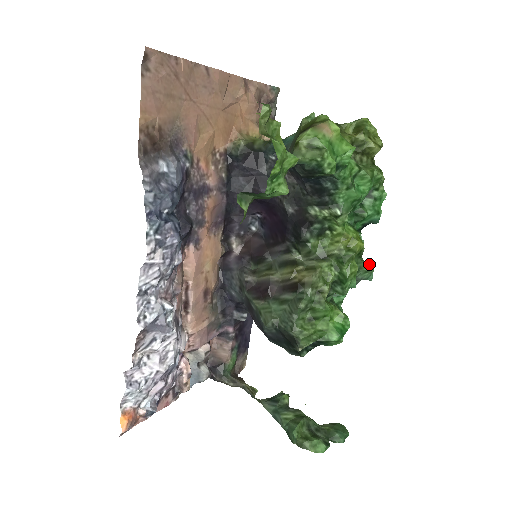
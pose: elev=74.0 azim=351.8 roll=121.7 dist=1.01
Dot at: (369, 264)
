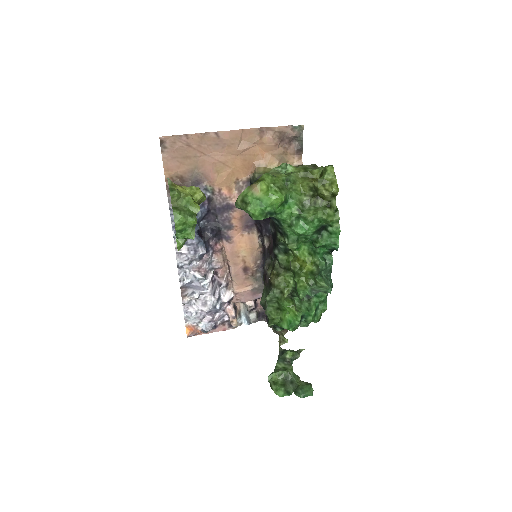
Dot at: (320, 282)
